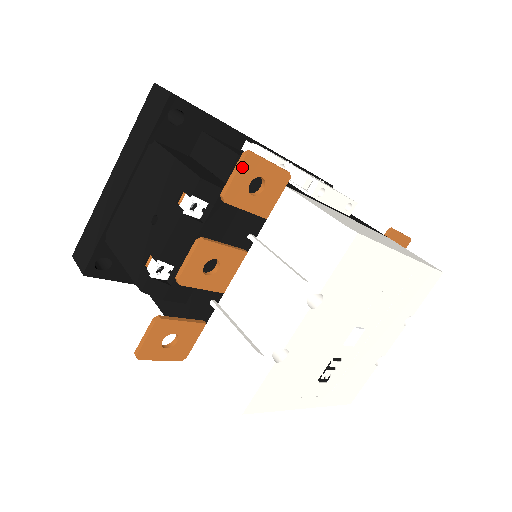
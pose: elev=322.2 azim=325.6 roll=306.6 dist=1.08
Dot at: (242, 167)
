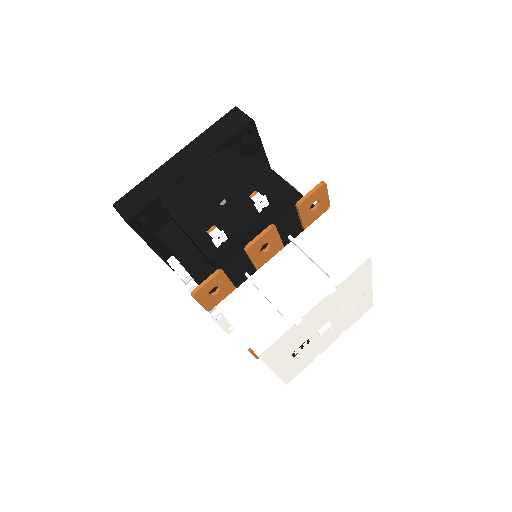
Dot at: (318, 190)
